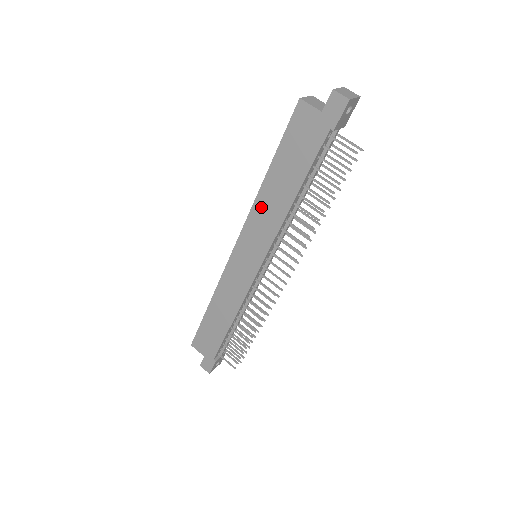
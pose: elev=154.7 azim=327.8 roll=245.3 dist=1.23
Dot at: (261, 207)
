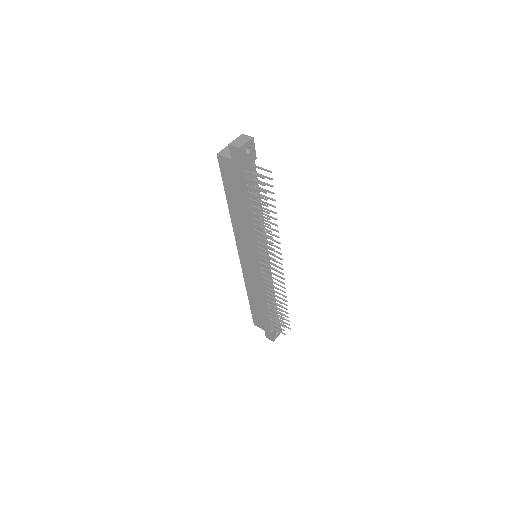
Dot at: (237, 226)
